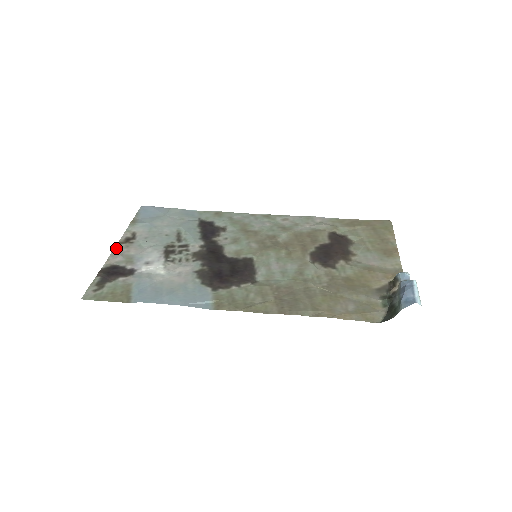
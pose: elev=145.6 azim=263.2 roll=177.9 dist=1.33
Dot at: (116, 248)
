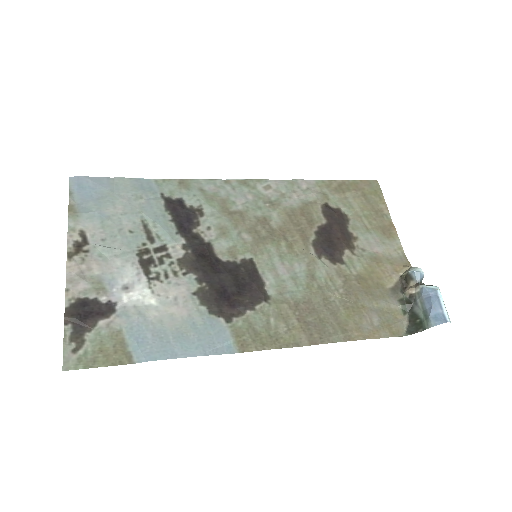
Dot at: (69, 266)
